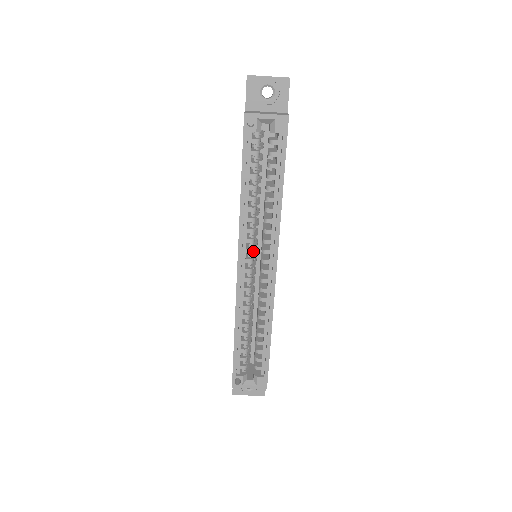
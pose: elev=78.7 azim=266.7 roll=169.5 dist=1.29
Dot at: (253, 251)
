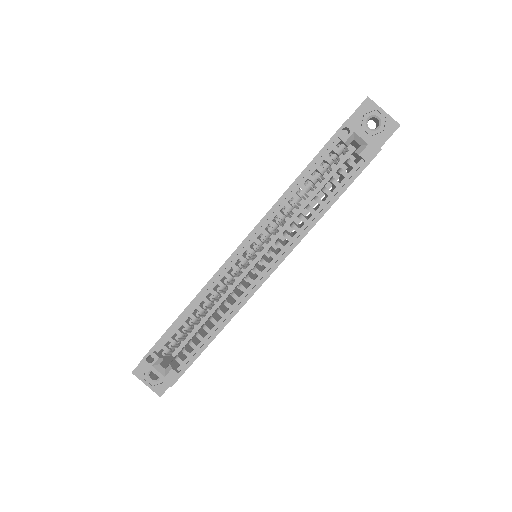
Dot at: (261, 245)
